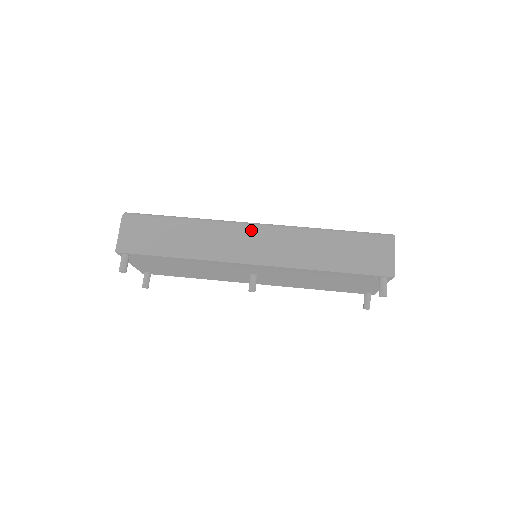
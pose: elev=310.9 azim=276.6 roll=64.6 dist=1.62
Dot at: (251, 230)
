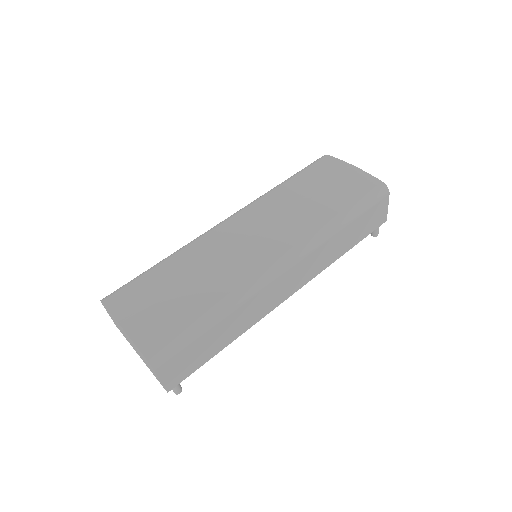
Dot at: (284, 274)
